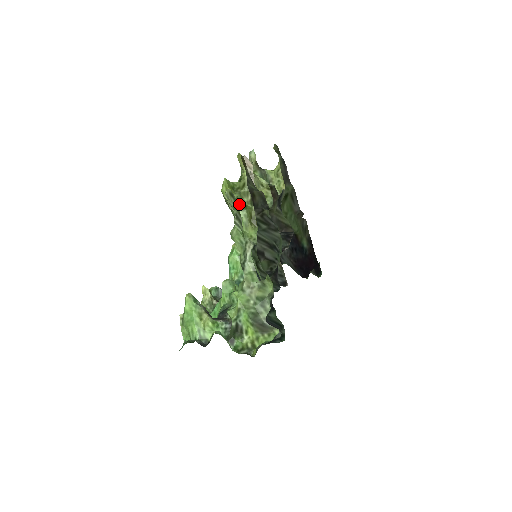
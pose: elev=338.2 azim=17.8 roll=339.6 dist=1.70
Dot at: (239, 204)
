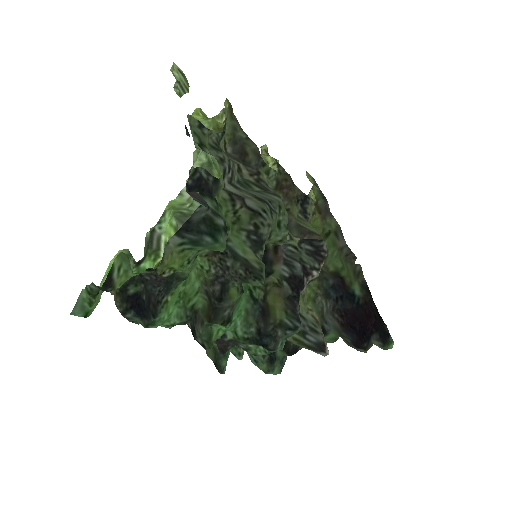
Dot at: occluded
